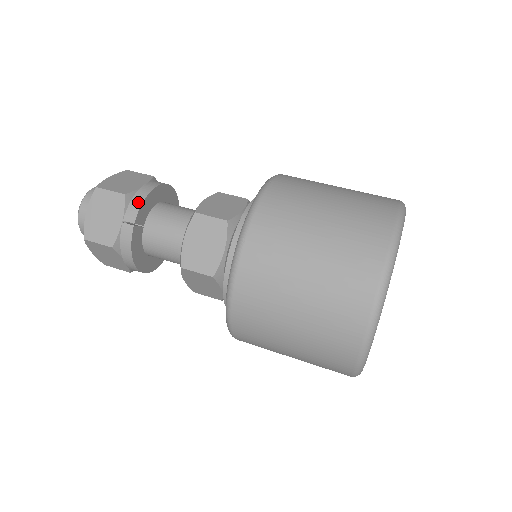
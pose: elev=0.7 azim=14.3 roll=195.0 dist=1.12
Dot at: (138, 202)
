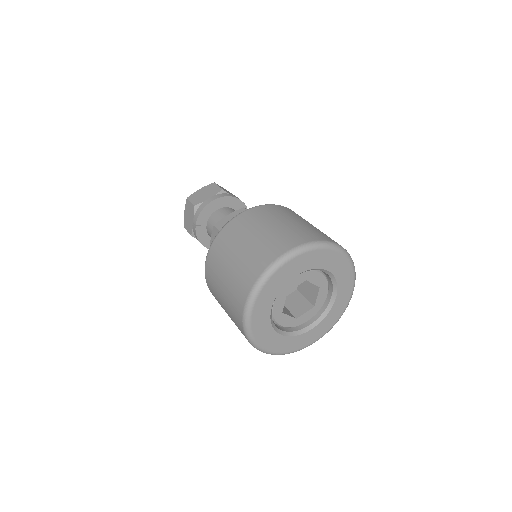
Dot at: (199, 211)
